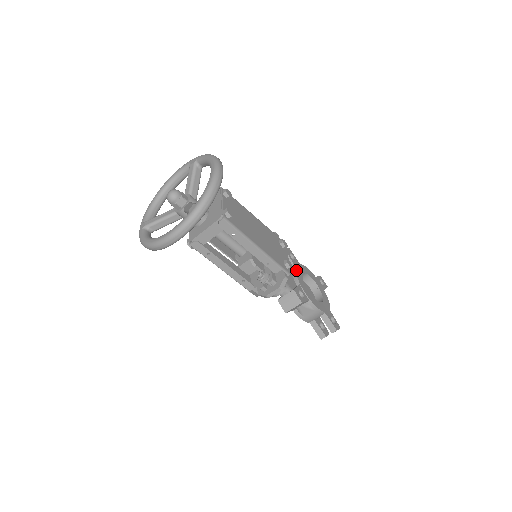
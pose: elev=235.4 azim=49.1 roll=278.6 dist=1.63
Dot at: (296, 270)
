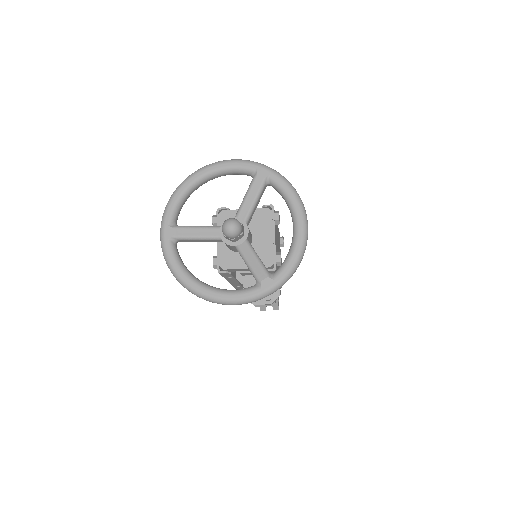
Dot at: occluded
